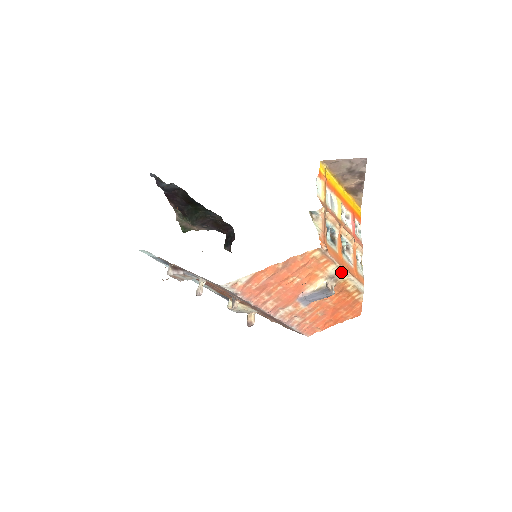
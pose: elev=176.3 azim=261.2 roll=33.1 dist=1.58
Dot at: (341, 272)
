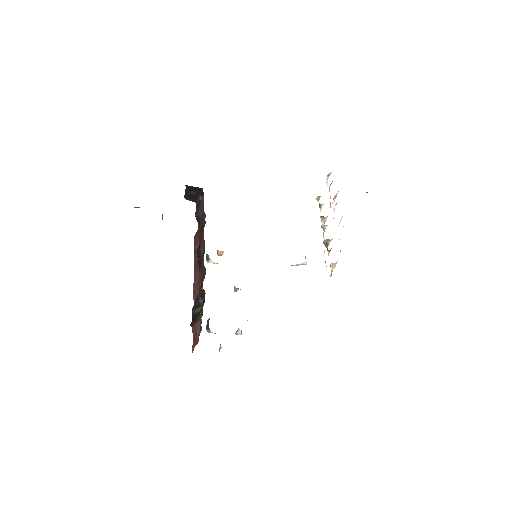
Dot at: occluded
